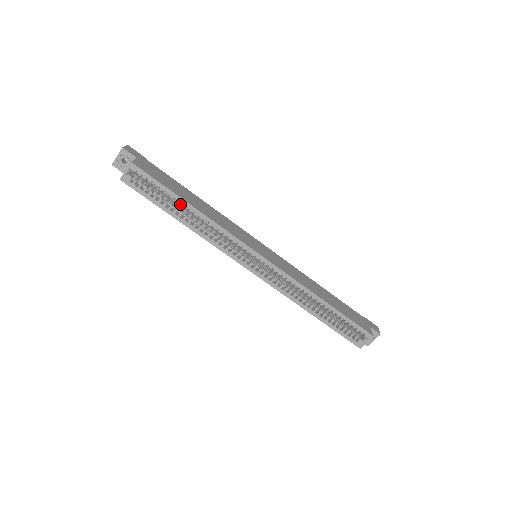
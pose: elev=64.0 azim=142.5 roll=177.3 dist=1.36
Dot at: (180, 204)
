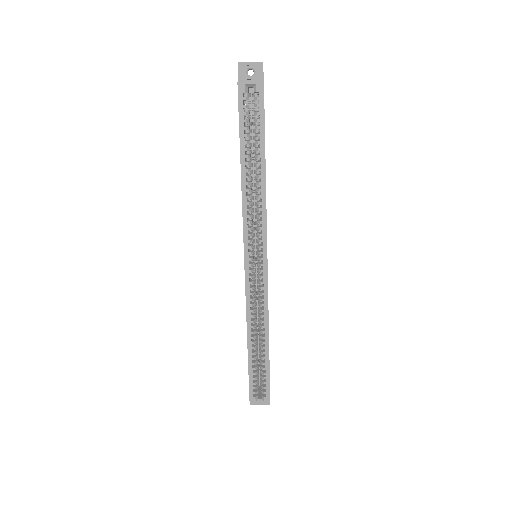
Dot at: (259, 156)
